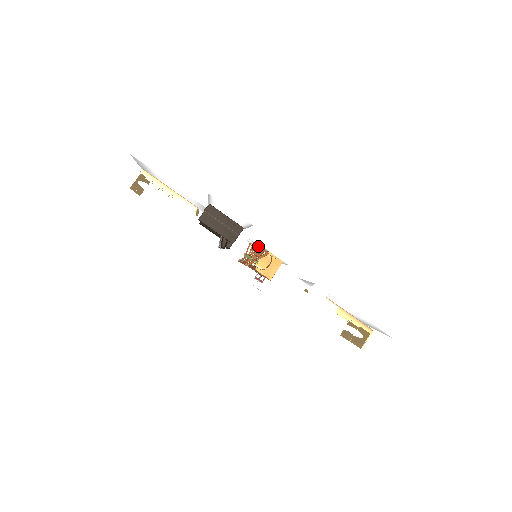
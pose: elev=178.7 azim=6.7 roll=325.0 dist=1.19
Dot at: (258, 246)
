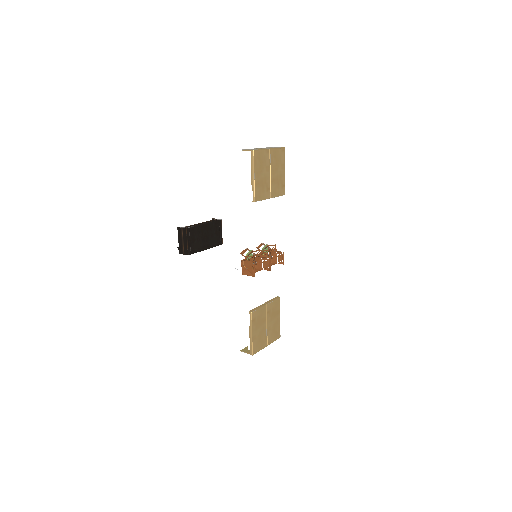
Dot at: (253, 256)
